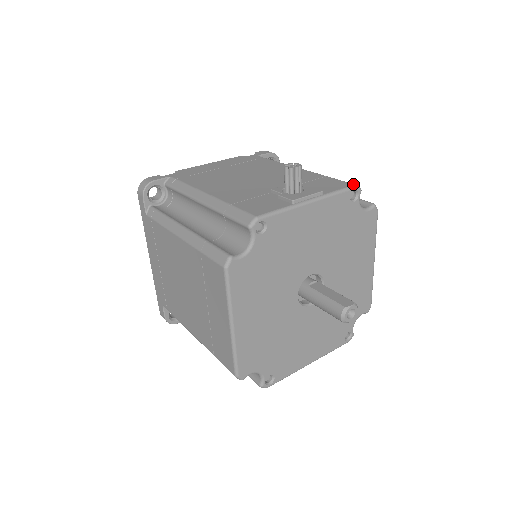
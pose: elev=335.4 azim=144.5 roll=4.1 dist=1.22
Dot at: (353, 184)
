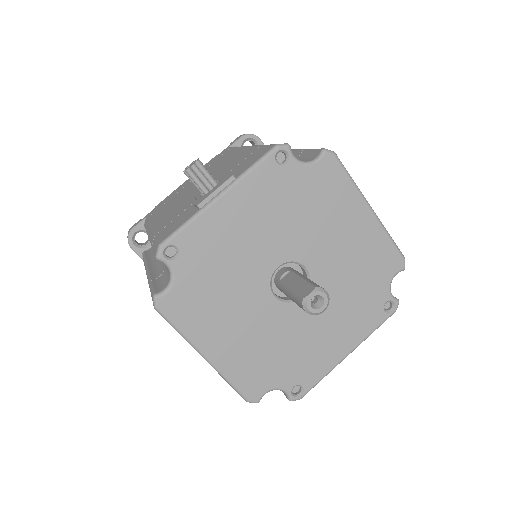
Dot at: (274, 145)
